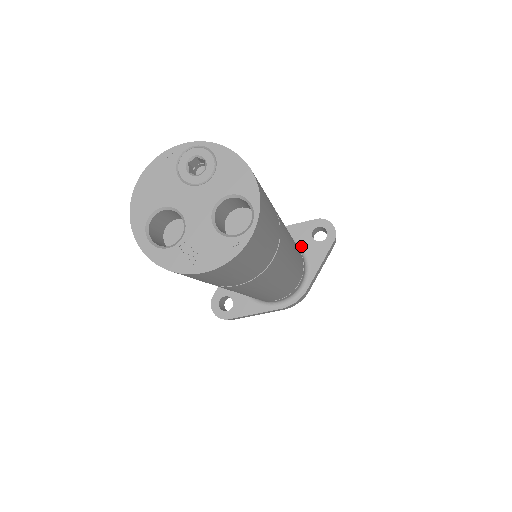
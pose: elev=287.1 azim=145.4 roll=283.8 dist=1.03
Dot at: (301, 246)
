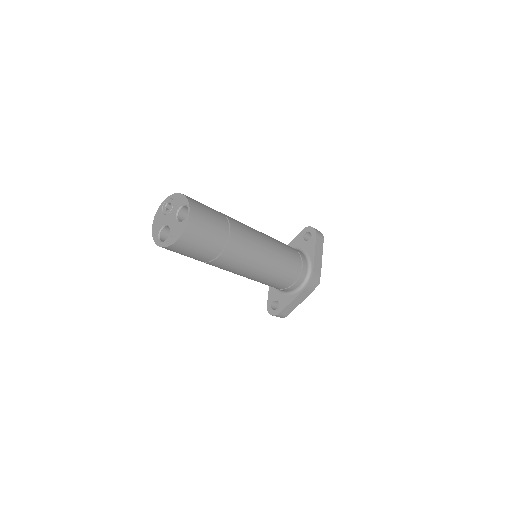
Dot at: (300, 249)
